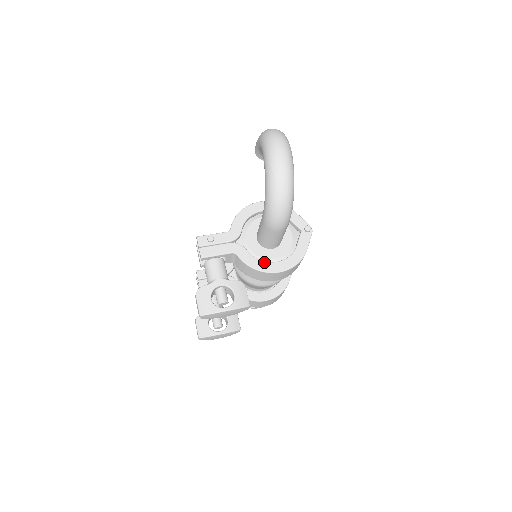
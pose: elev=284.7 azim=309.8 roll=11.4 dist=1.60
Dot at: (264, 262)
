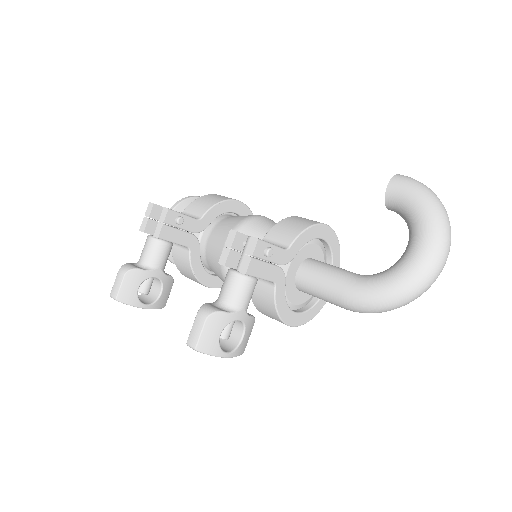
Dot at: (289, 308)
